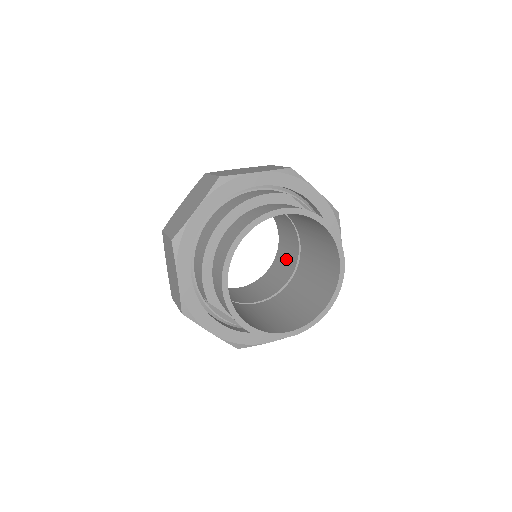
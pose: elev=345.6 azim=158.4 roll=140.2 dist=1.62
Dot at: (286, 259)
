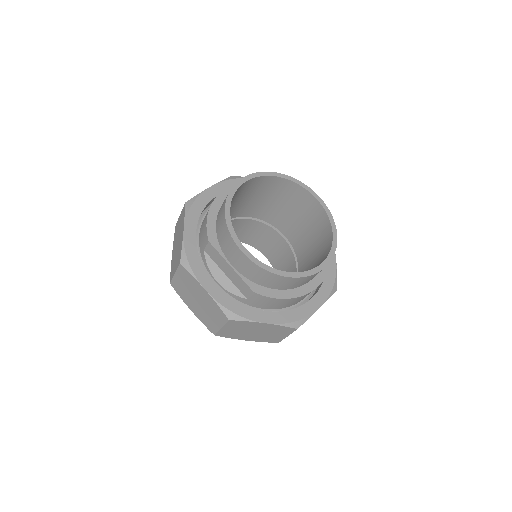
Dot at: occluded
